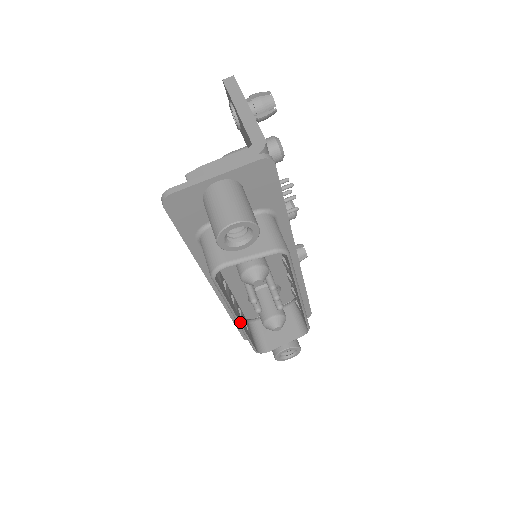
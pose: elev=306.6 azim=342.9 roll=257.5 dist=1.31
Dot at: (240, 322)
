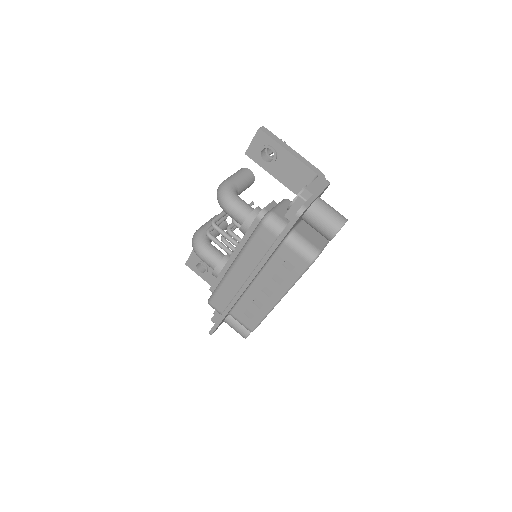
Dot at: (277, 302)
